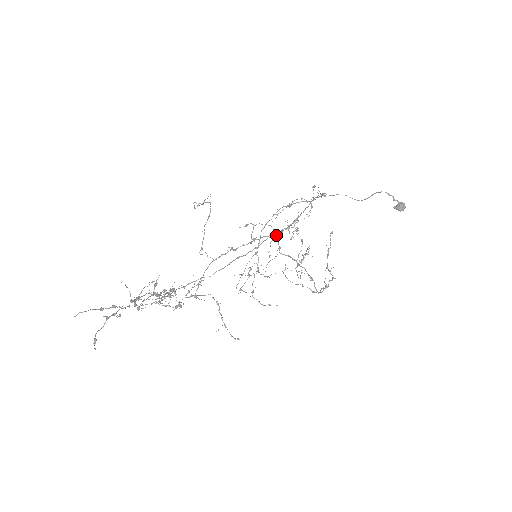
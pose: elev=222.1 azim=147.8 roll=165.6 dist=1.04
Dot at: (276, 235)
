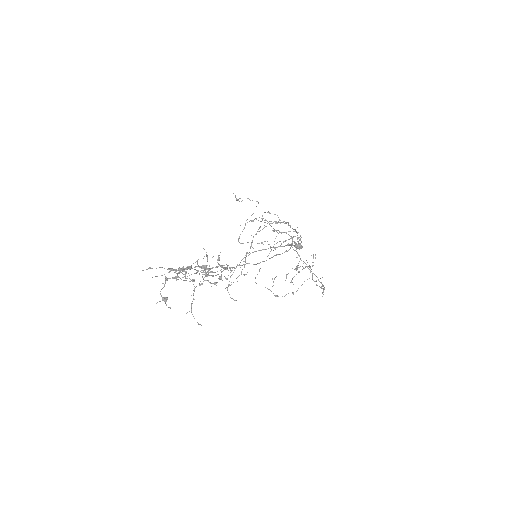
Dot at: (294, 245)
